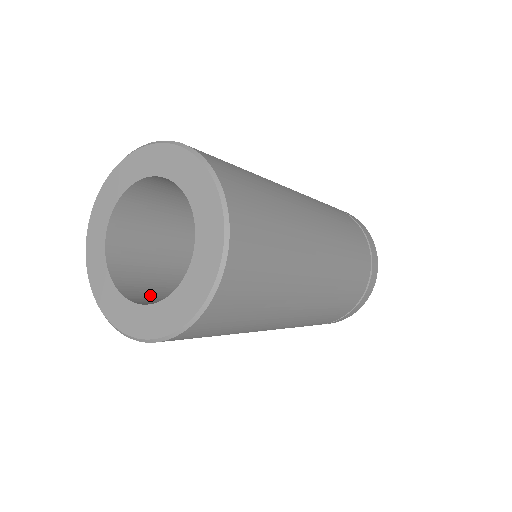
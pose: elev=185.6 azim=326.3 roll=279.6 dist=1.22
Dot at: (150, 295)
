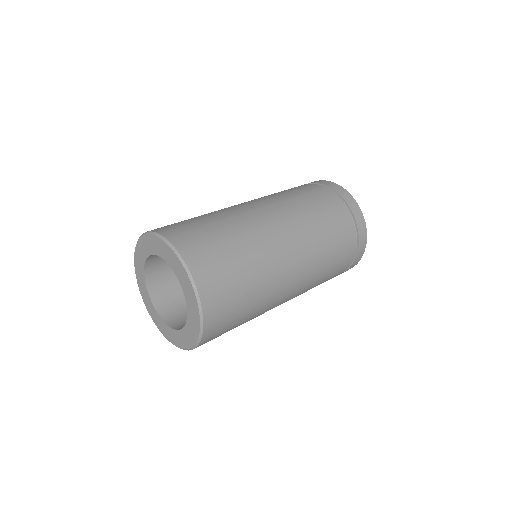
Dot at: (171, 295)
